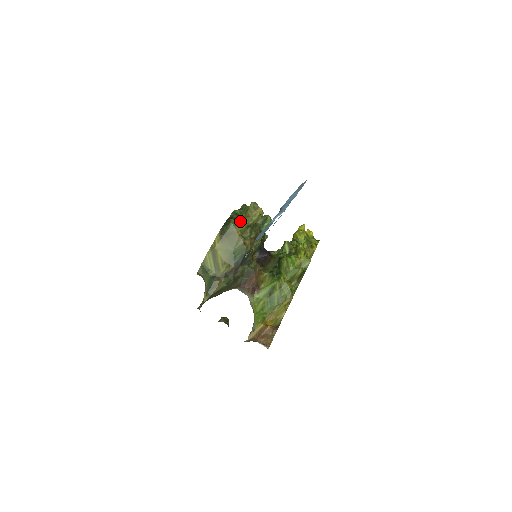
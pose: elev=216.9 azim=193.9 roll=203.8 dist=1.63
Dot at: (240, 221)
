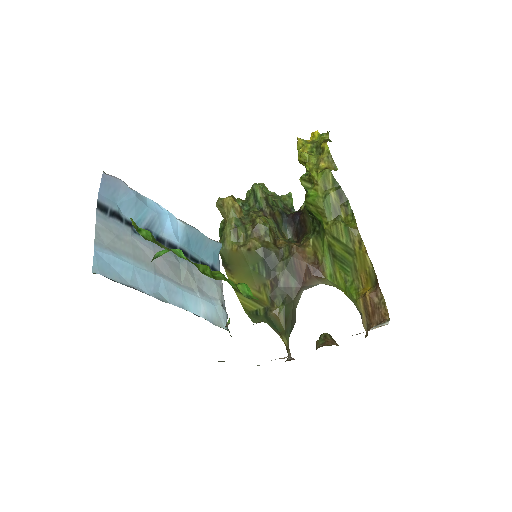
Dot at: (223, 236)
